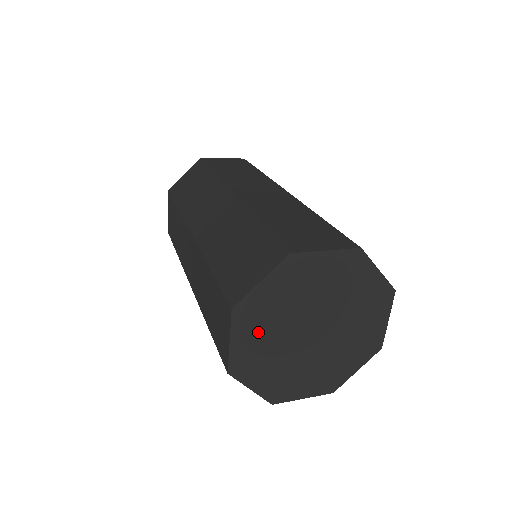
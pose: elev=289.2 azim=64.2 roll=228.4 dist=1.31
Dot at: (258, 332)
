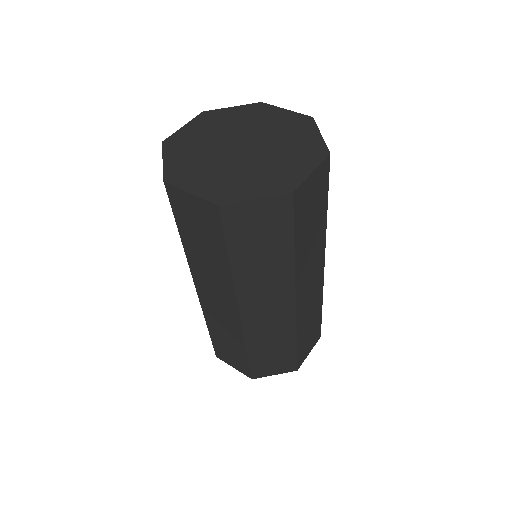
Dot at: (205, 130)
